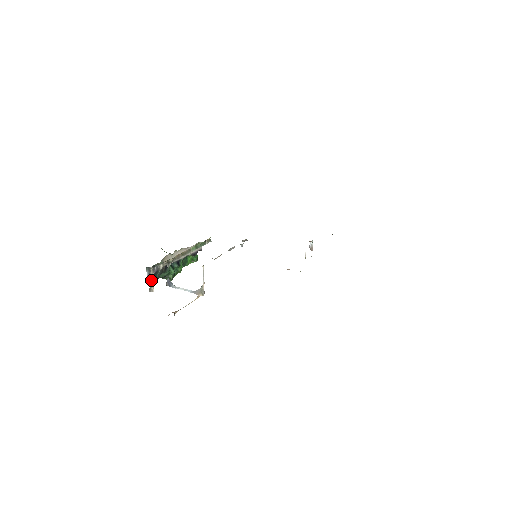
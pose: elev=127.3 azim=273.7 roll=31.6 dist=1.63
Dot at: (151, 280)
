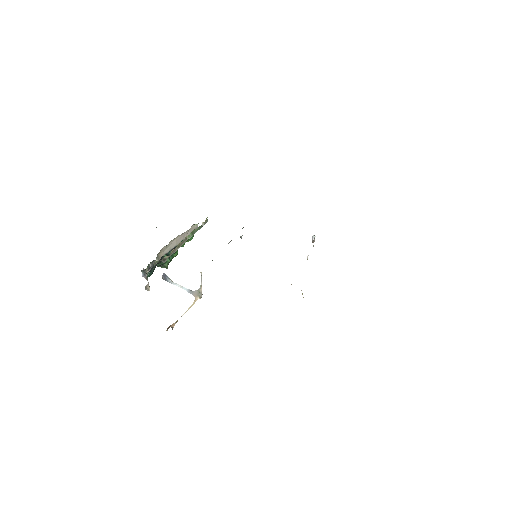
Dot at: (147, 280)
